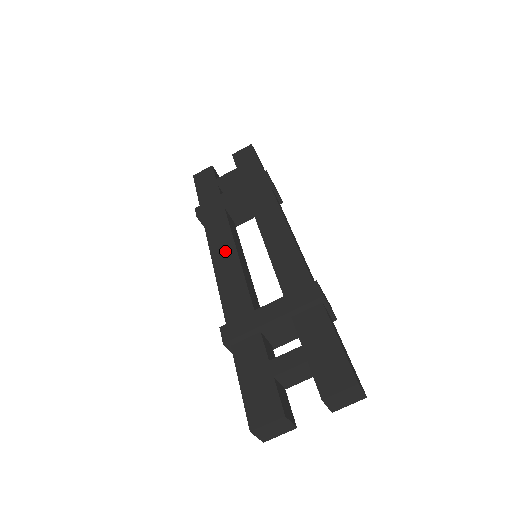
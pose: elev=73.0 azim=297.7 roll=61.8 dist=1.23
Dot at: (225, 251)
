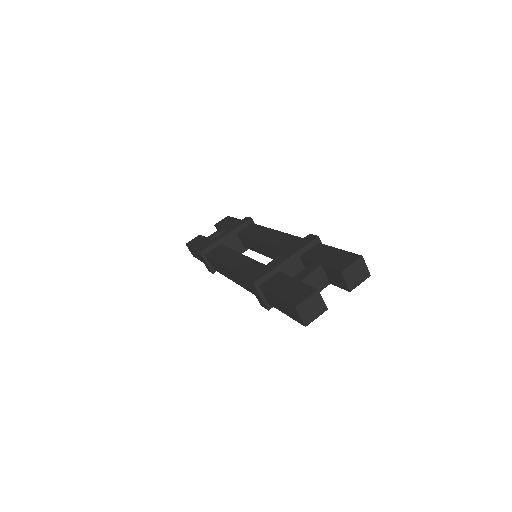
Dot at: (231, 257)
